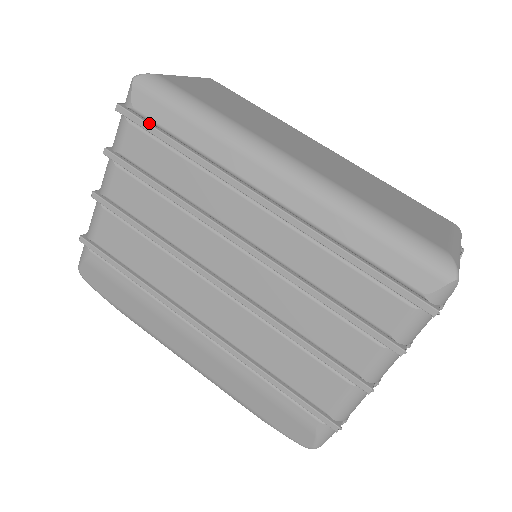
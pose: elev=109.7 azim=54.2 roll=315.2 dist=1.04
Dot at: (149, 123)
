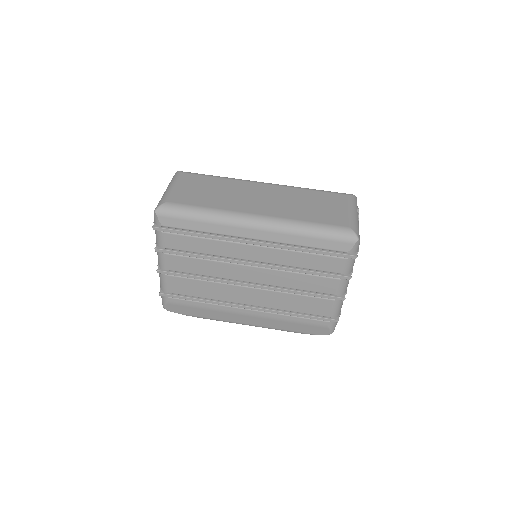
Dot at: (175, 229)
